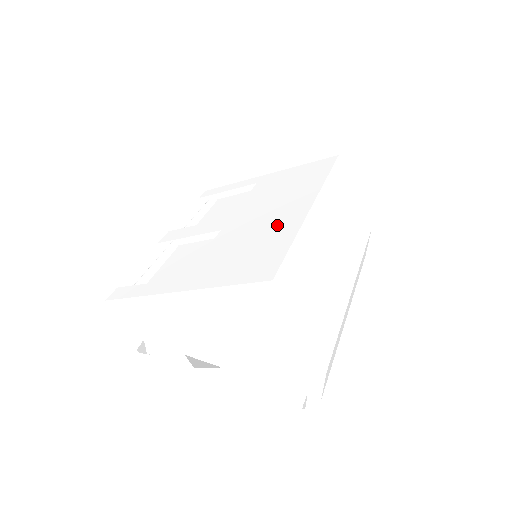
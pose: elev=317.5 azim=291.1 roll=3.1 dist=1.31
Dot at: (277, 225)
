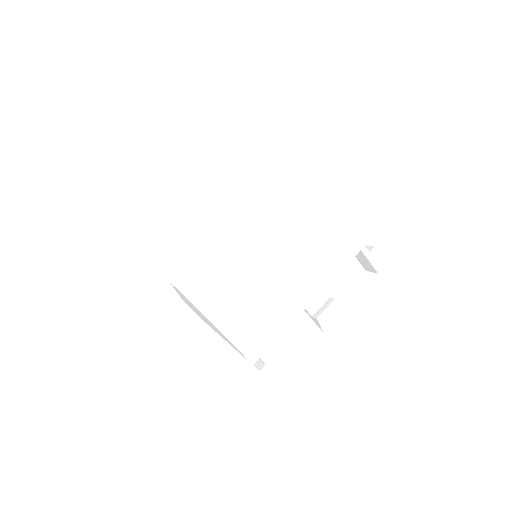
Dot at: occluded
